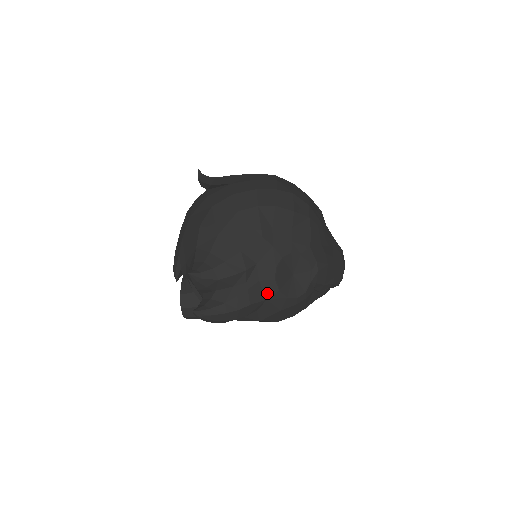
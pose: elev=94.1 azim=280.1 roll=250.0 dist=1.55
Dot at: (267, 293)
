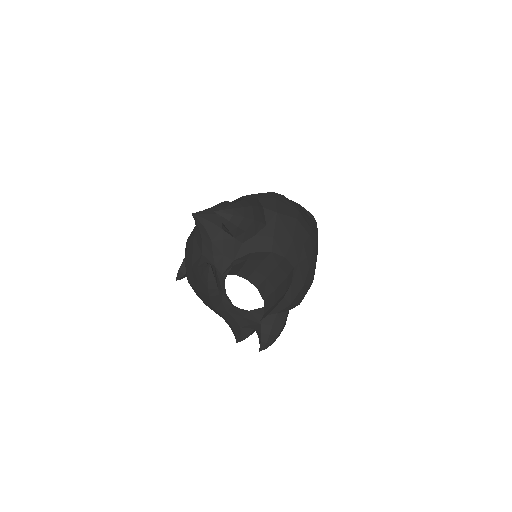
Dot at: occluded
